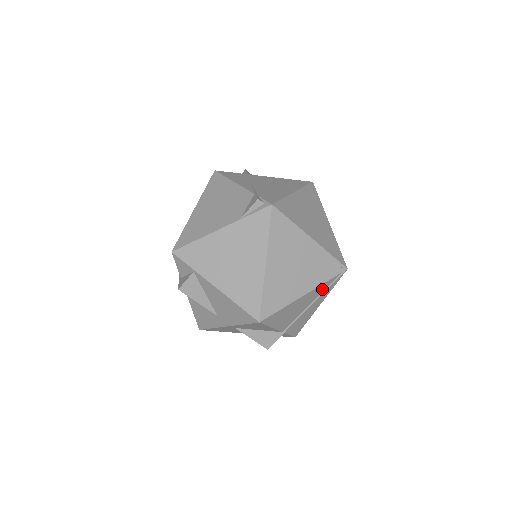
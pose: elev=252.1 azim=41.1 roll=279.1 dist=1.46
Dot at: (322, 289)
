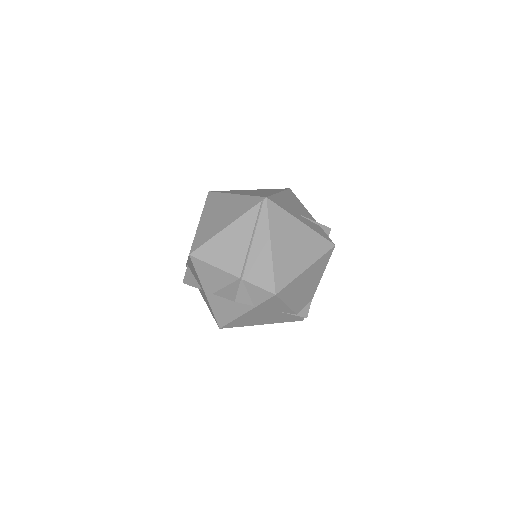
Dot at: (250, 222)
